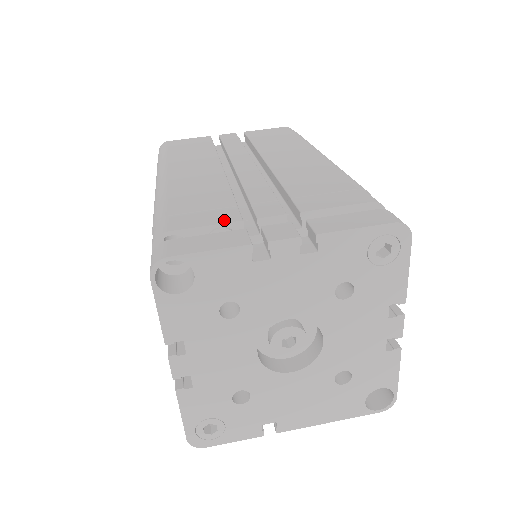
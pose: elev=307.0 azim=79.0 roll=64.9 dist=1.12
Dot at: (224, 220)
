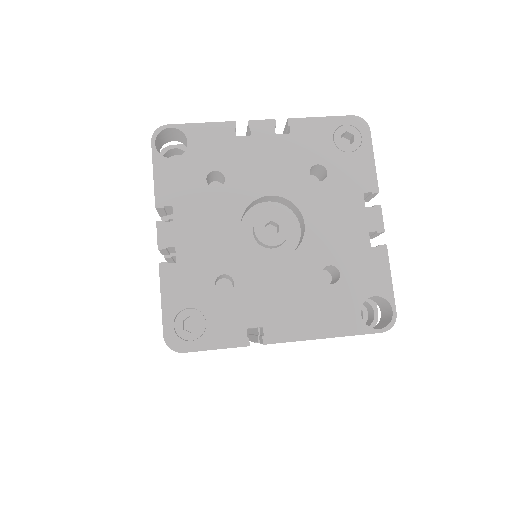
Dot at: occluded
